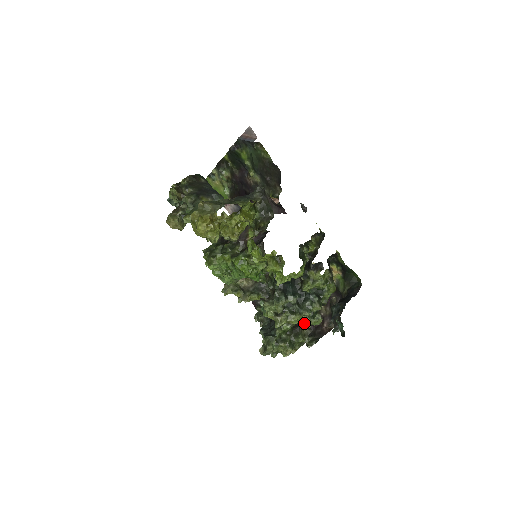
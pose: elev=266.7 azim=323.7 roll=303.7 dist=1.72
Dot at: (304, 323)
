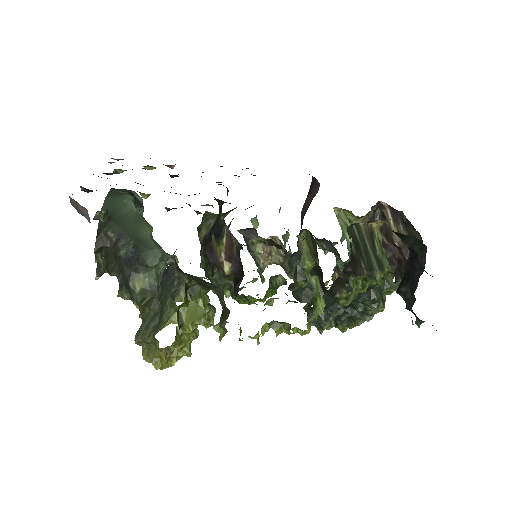
Dot at: occluded
